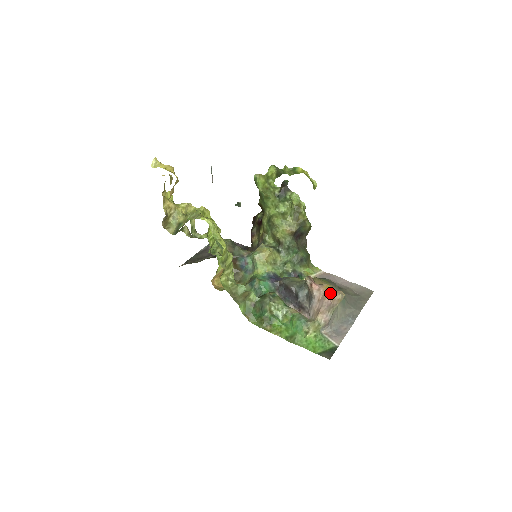
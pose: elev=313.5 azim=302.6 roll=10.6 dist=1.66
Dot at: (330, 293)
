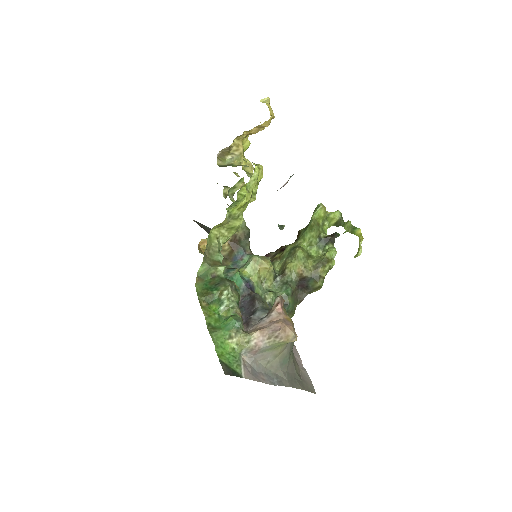
Dot at: (287, 323)
